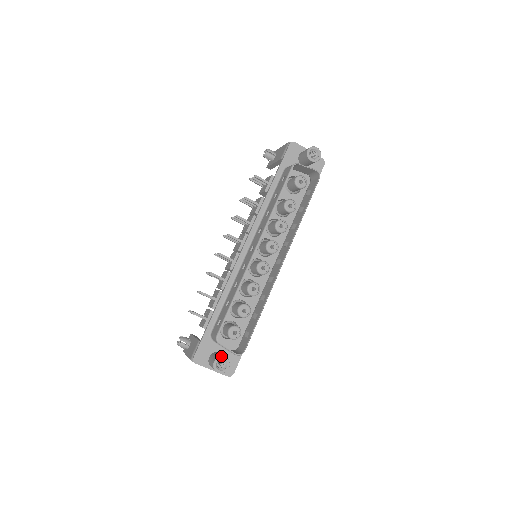
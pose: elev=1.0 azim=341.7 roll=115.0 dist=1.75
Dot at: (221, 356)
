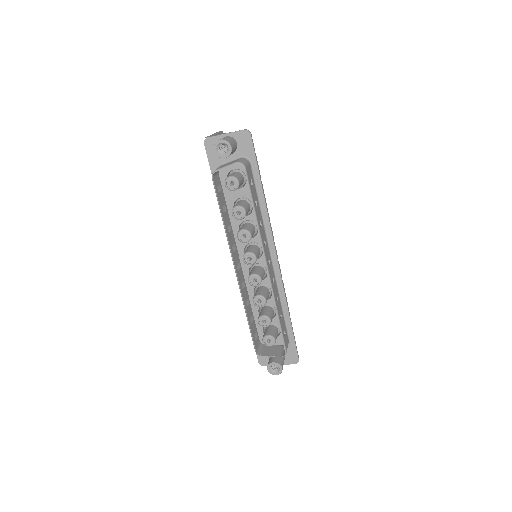
Dot at: (269, 363)
